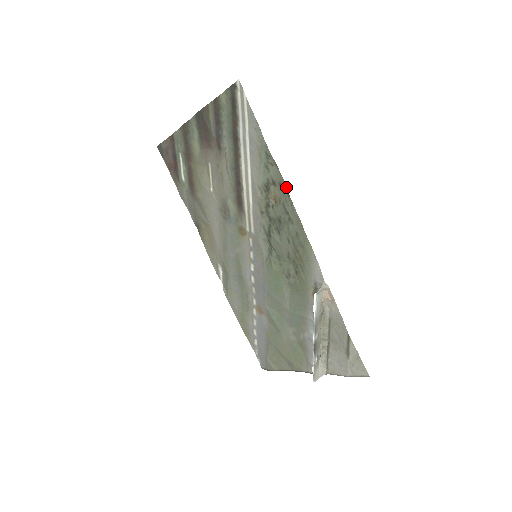
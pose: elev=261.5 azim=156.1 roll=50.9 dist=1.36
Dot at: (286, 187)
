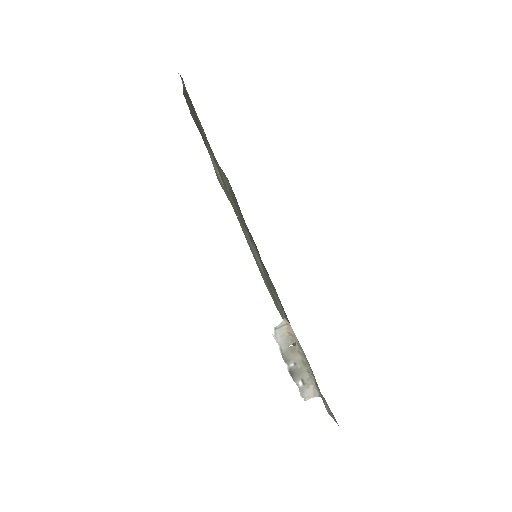
Dot at: (238, 205)
